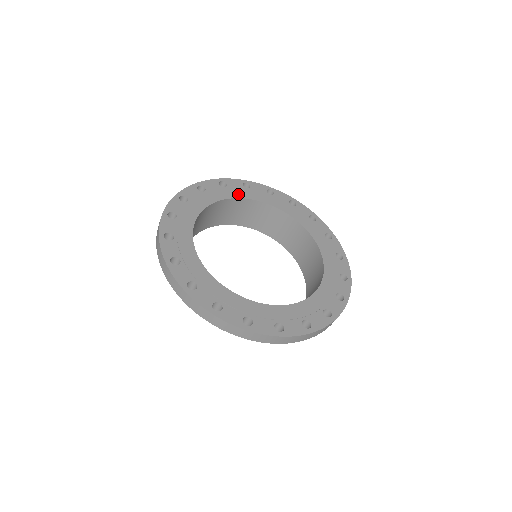
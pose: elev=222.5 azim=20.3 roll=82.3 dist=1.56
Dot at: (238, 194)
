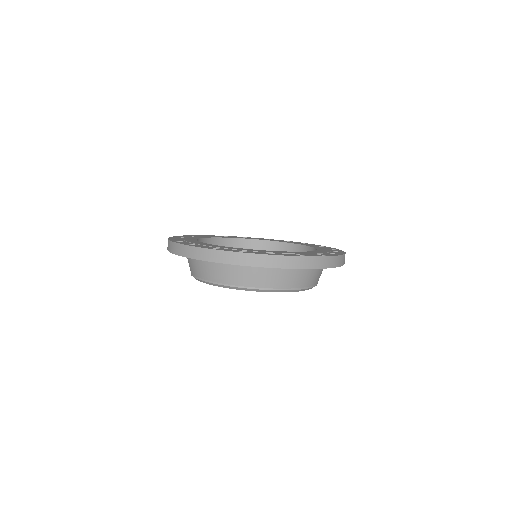
Dot at: (273, 240)
